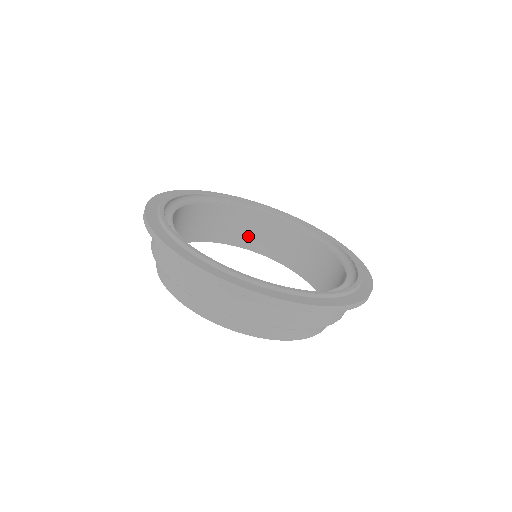
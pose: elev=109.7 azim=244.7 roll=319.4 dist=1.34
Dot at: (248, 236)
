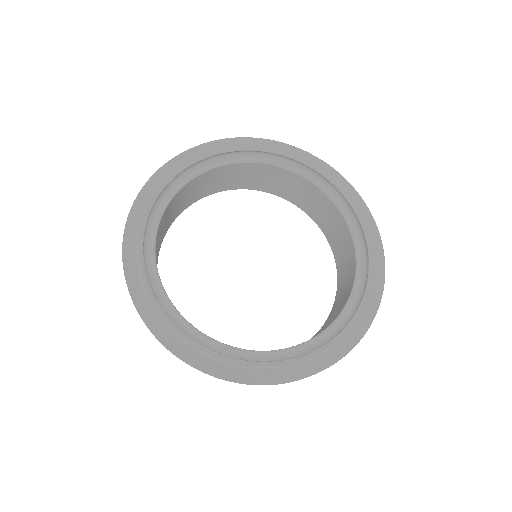
Dot at: (251, 181)
